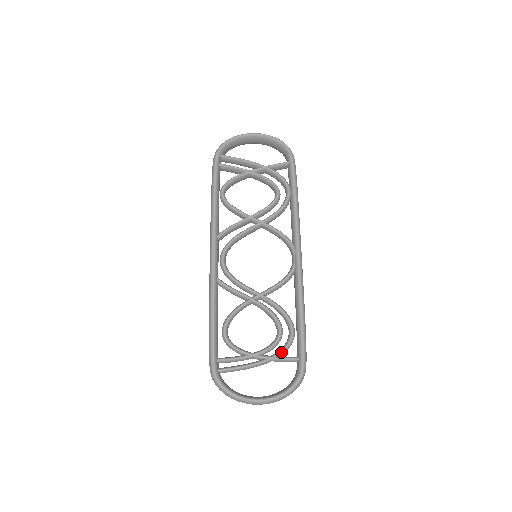
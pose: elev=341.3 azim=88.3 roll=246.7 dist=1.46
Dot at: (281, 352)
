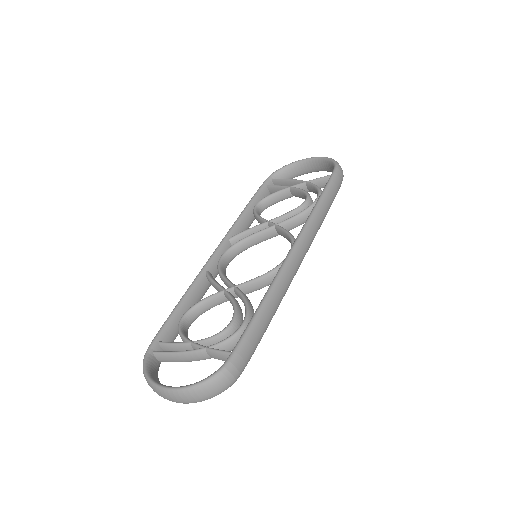
Dot at: (218, 343)
